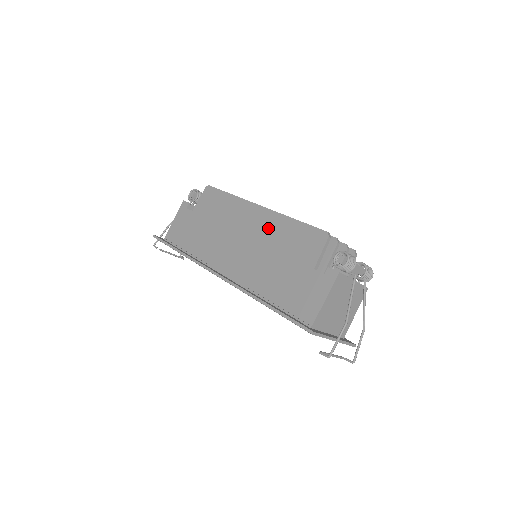
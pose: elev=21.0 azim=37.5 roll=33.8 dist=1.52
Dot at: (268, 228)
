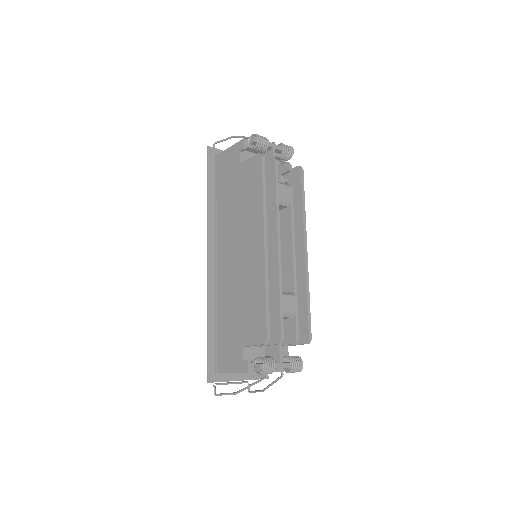
Dot at: (252, 271)
